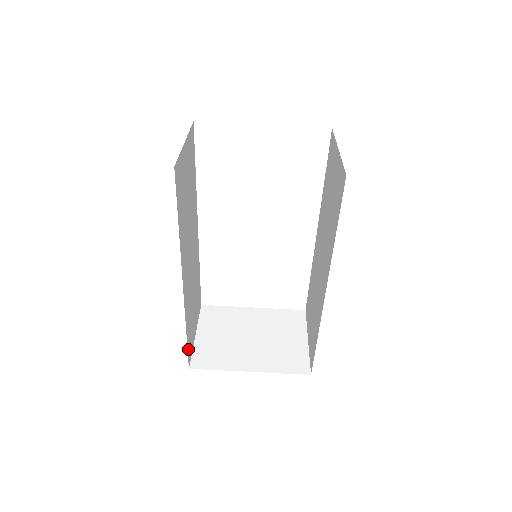
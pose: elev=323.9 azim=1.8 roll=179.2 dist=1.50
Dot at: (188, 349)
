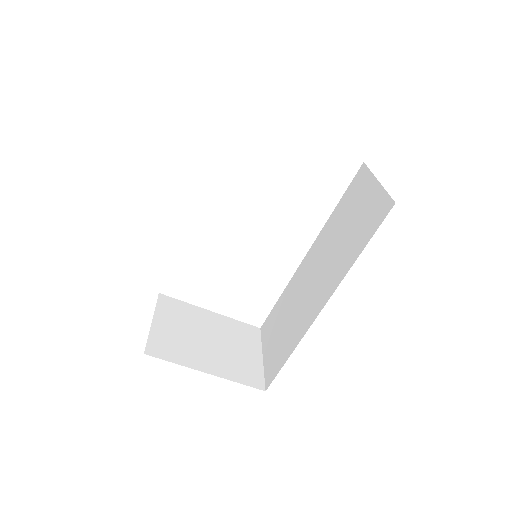
Dot at: occluded
